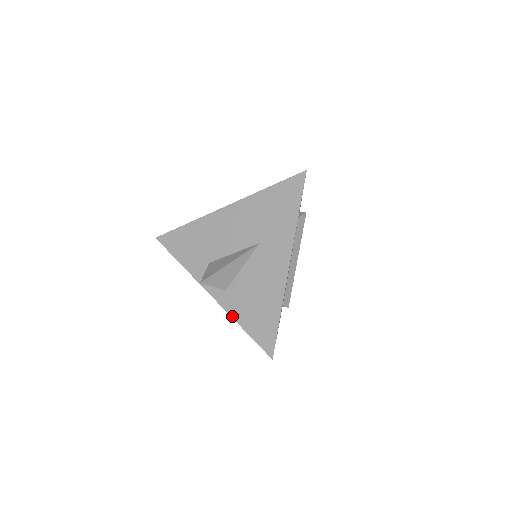
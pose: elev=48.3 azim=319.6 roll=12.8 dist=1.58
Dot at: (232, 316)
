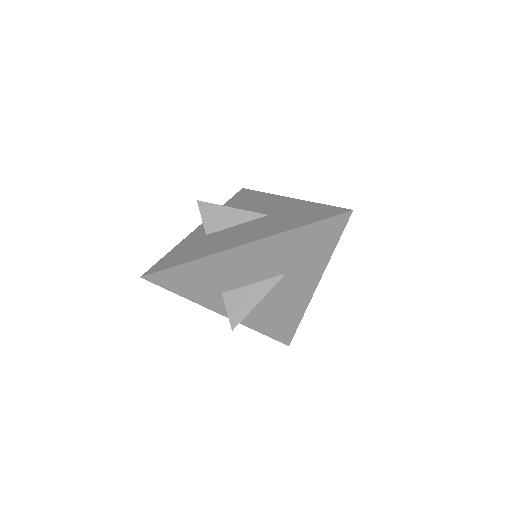
Dot at: (249, 327)
